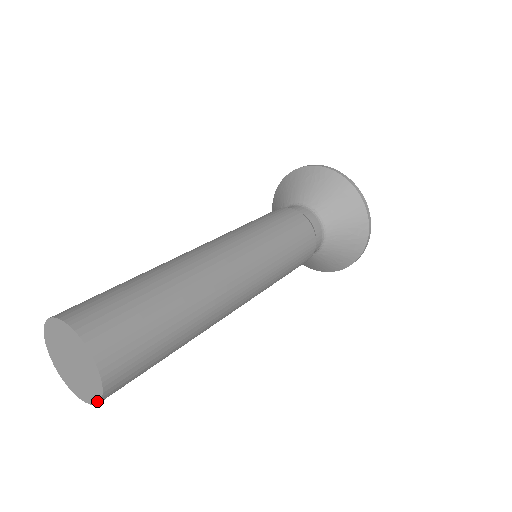
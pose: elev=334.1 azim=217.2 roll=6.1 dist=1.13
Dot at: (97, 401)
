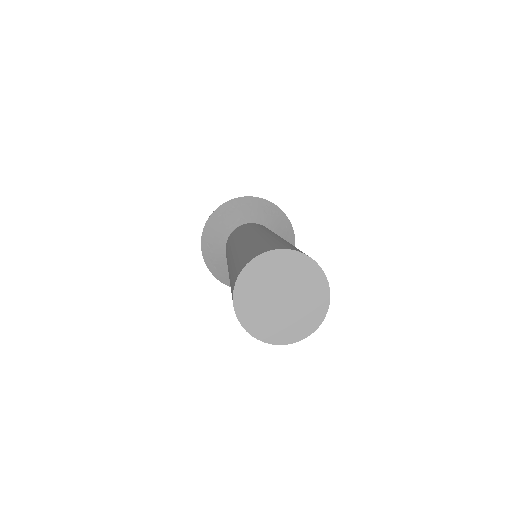
Dot at: (292, 341)
